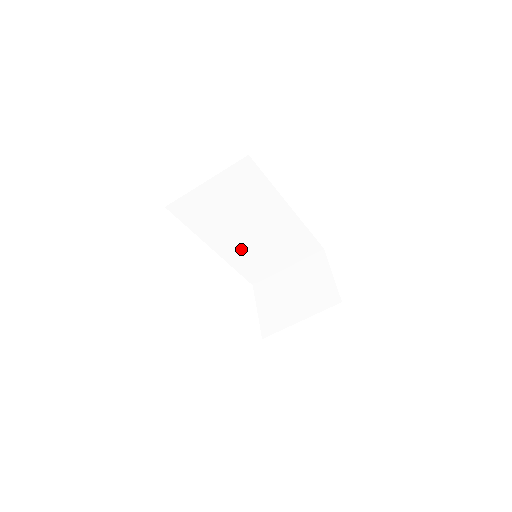
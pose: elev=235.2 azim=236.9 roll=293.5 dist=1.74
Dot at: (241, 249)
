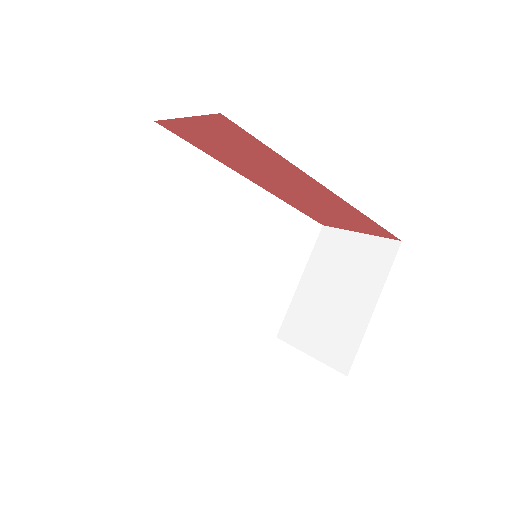
Dot at: (229, 286)
